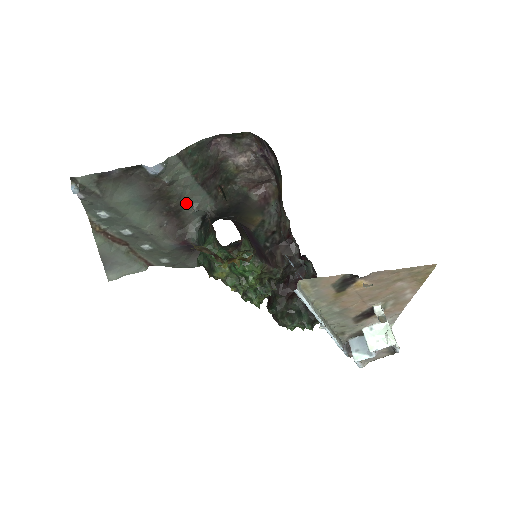
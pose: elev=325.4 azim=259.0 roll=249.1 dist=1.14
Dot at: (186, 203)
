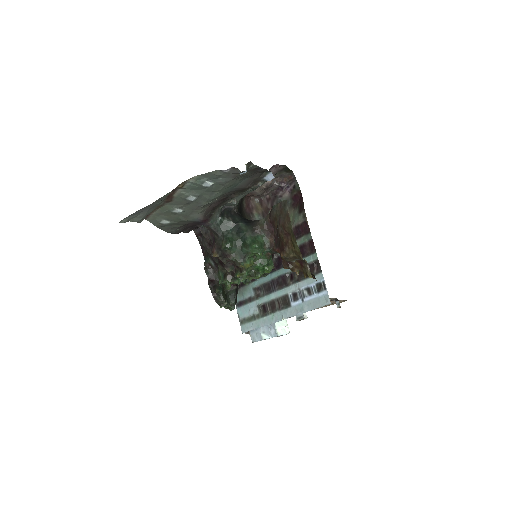
Dot at: (236, 196)
